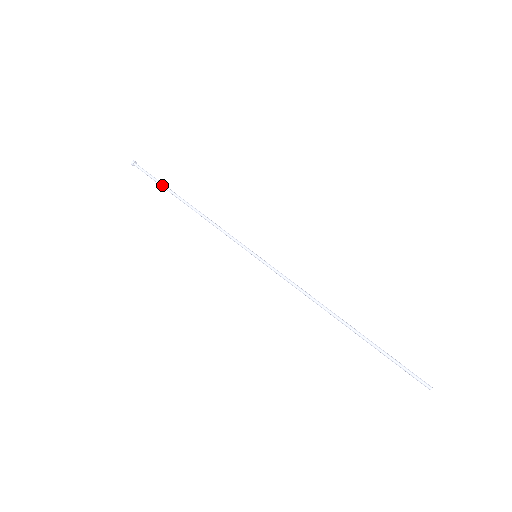
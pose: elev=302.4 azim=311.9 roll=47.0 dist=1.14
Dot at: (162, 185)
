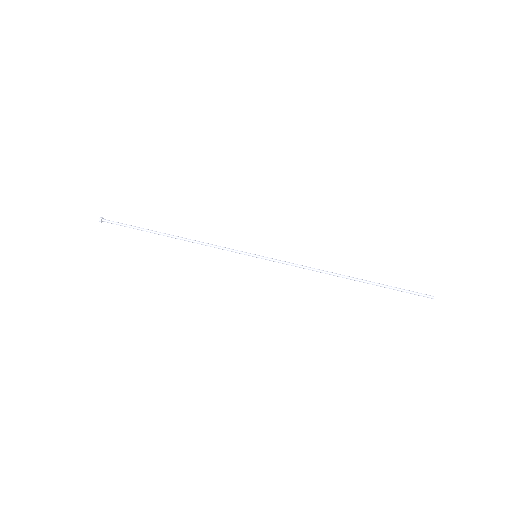
Dot at: (141, 228)
